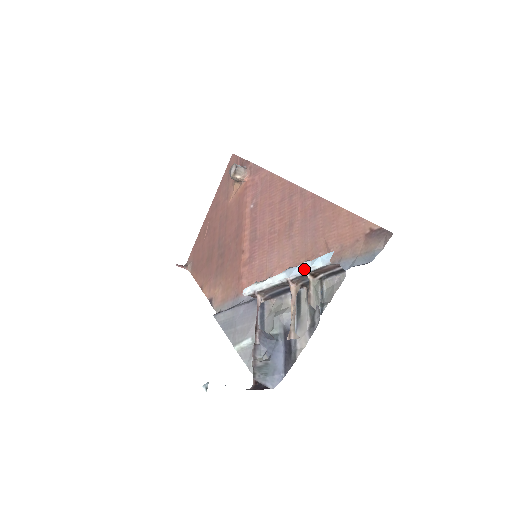
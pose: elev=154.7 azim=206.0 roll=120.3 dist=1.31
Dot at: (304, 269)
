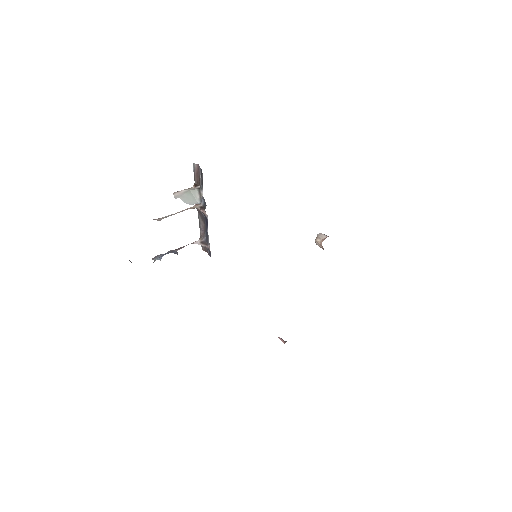
Dot at: occluded
